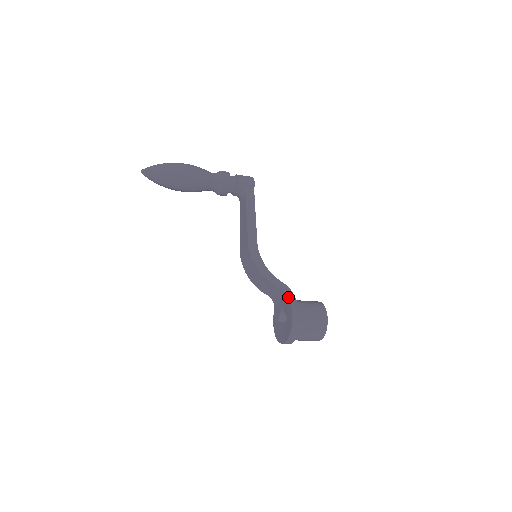
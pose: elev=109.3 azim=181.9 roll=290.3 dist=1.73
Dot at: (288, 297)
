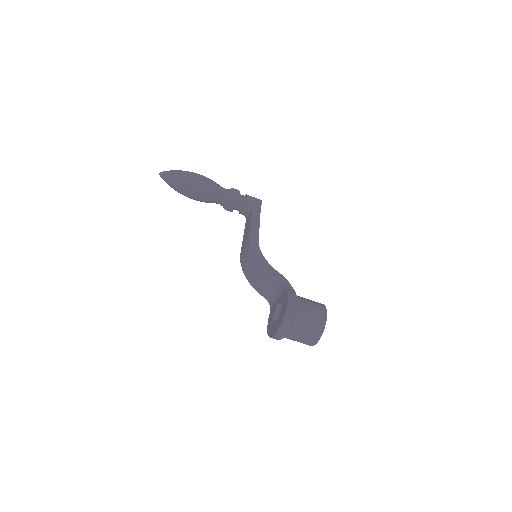
Dot at: (285, 285)
